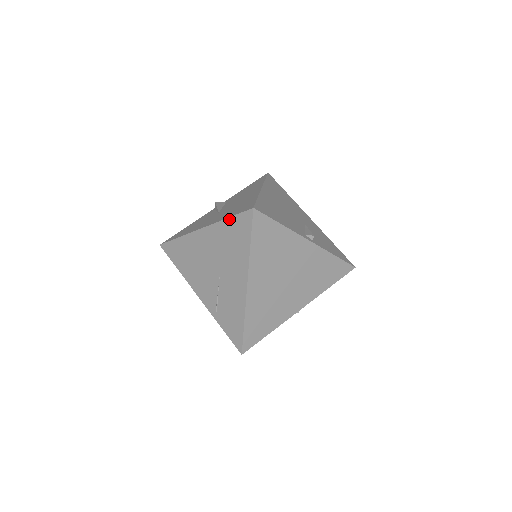
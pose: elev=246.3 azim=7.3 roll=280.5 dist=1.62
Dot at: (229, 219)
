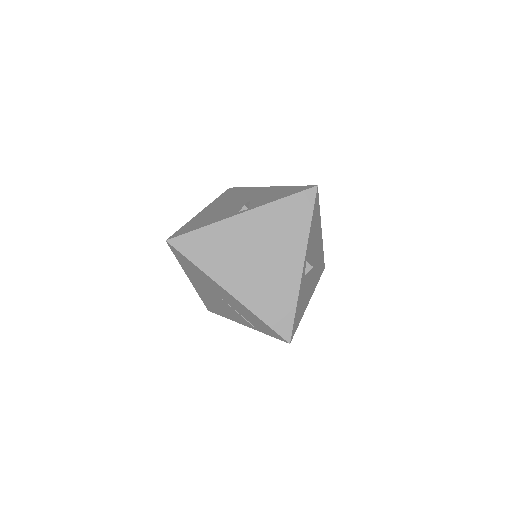
Dot at: (178, 260)
